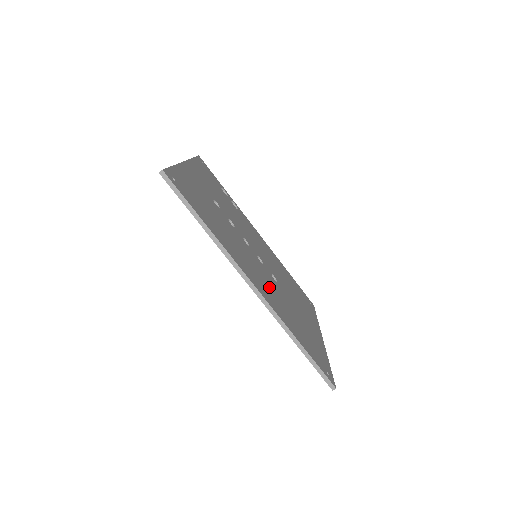
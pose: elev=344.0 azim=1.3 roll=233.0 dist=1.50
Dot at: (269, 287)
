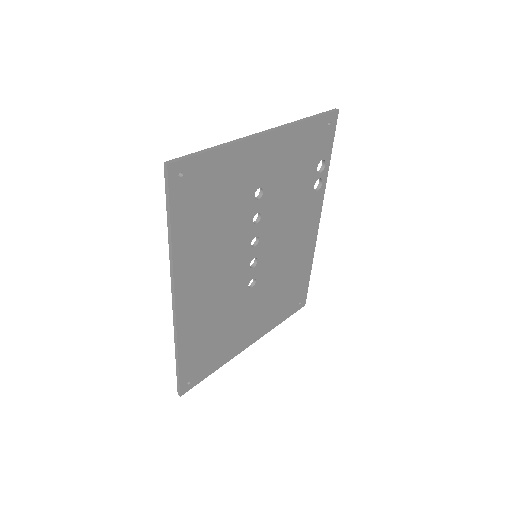
Dot at: (214, 298)
